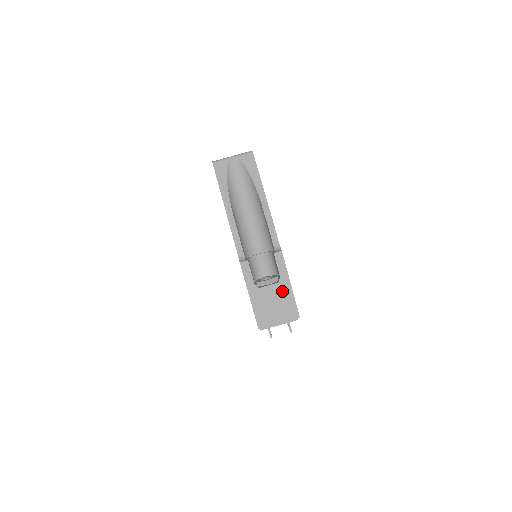
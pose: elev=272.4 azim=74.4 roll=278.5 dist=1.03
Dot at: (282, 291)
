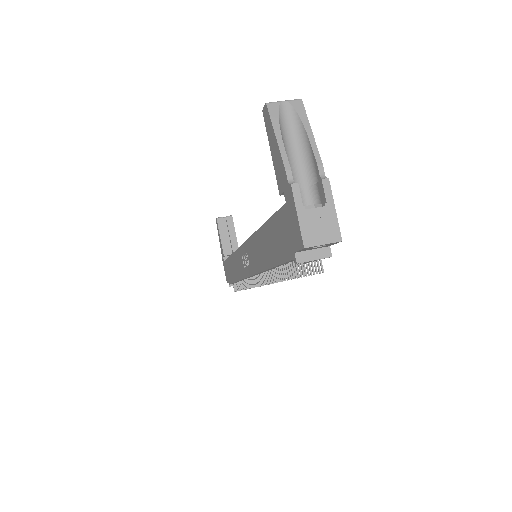
Dot at: (327, 214)
